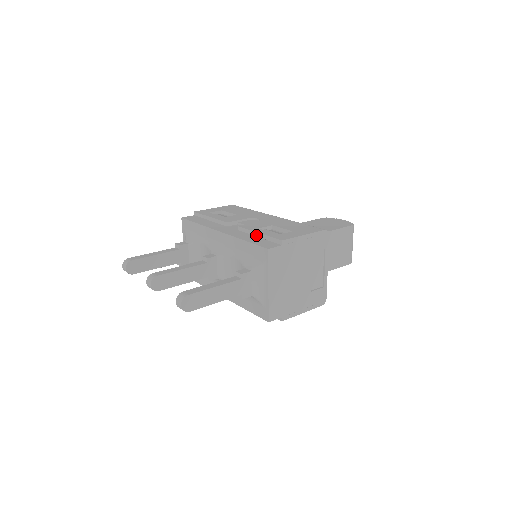
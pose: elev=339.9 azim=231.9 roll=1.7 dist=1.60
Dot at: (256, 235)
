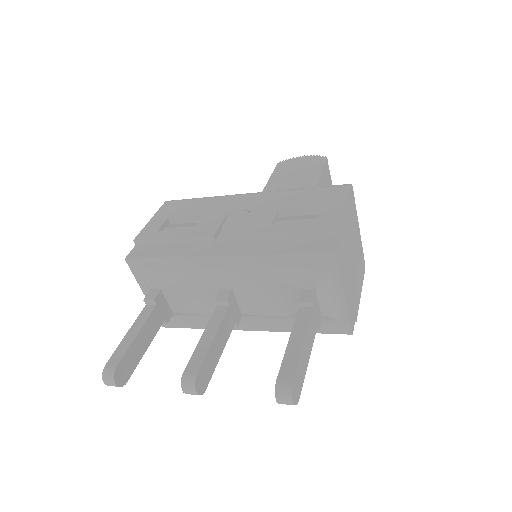
Dot at: (282, 236)
